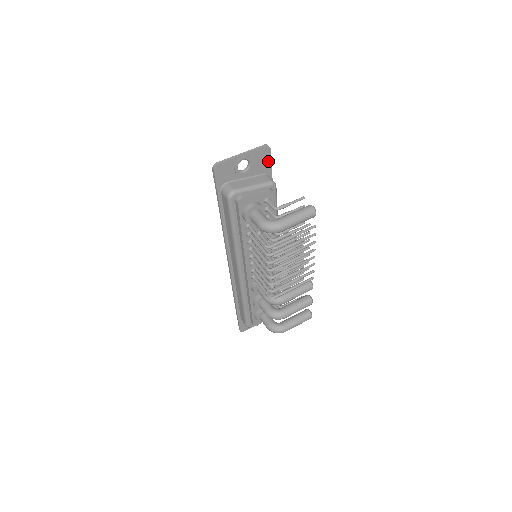
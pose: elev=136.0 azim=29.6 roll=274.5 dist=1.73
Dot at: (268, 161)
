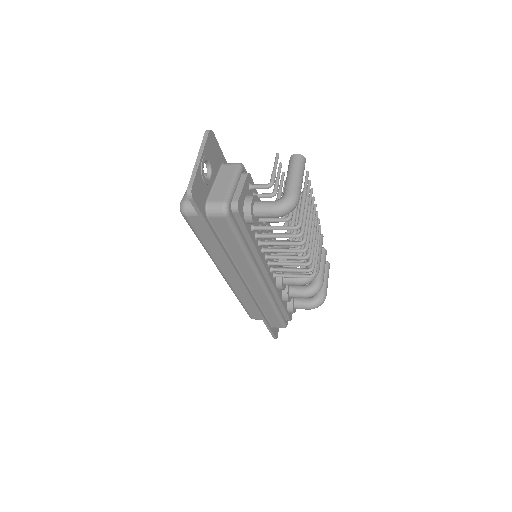
Dot at: (217, 148)
